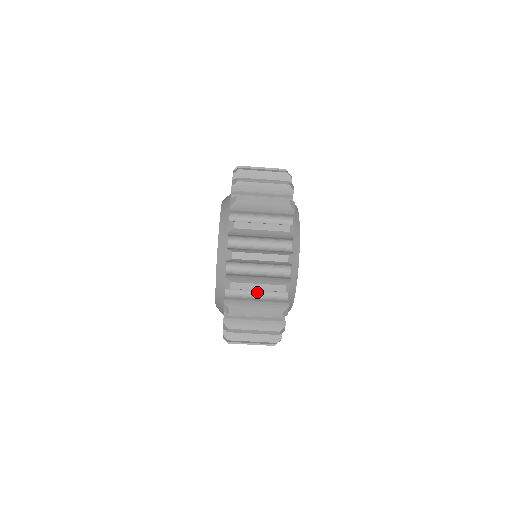
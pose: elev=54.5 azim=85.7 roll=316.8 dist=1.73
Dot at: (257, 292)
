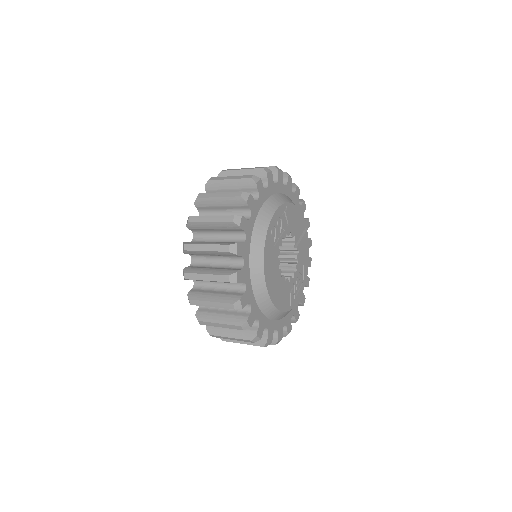
Dot at: occluded
